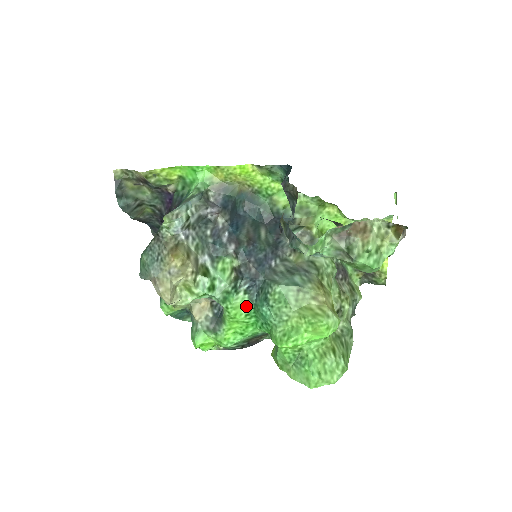
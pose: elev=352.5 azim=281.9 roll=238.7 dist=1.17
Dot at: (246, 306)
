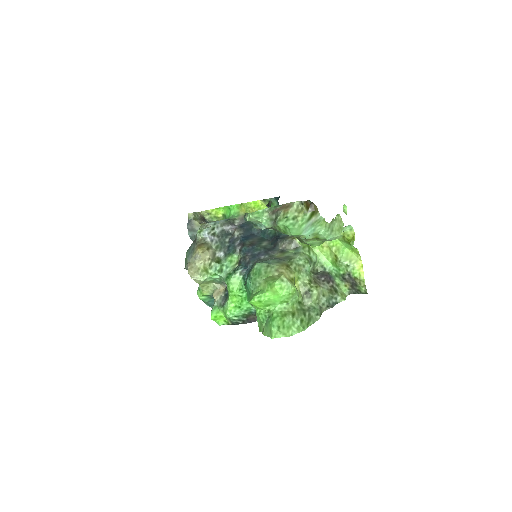
Dot at: (240, 283)
